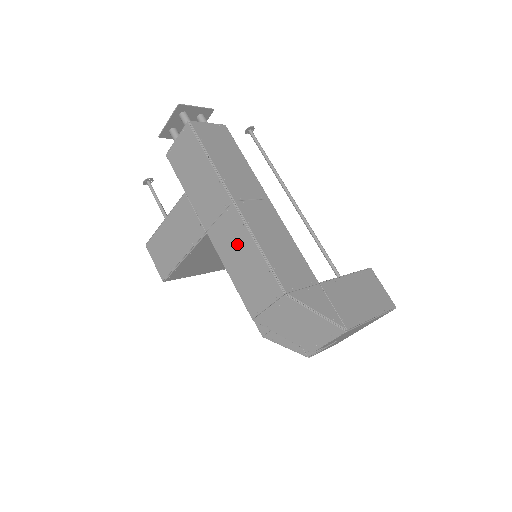
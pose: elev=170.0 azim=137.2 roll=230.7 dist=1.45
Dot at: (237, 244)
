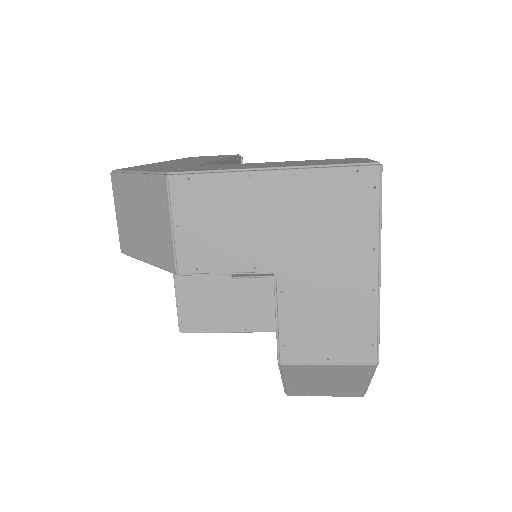
Dot at: occluded
